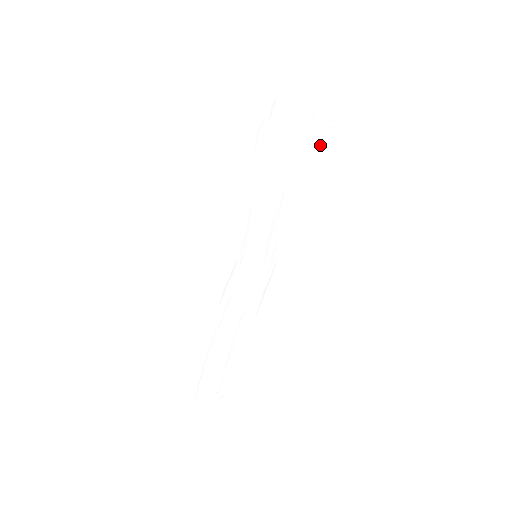
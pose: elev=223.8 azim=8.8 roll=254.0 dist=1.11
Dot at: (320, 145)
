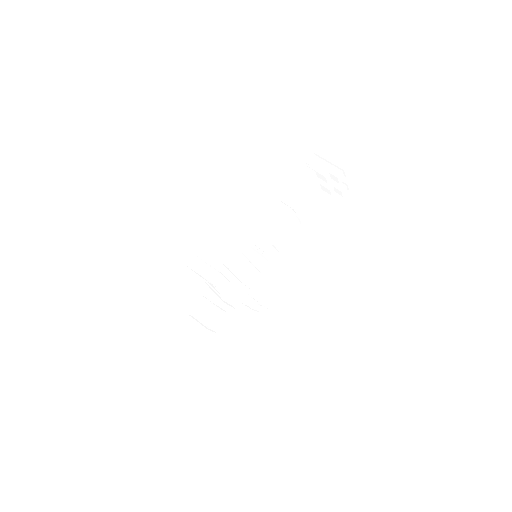
Dot at: (342, 172)
